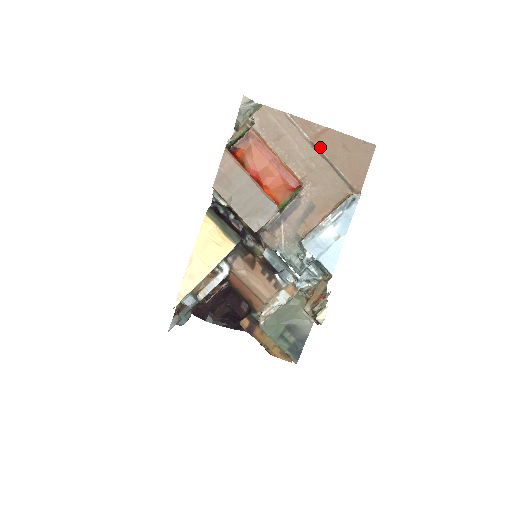
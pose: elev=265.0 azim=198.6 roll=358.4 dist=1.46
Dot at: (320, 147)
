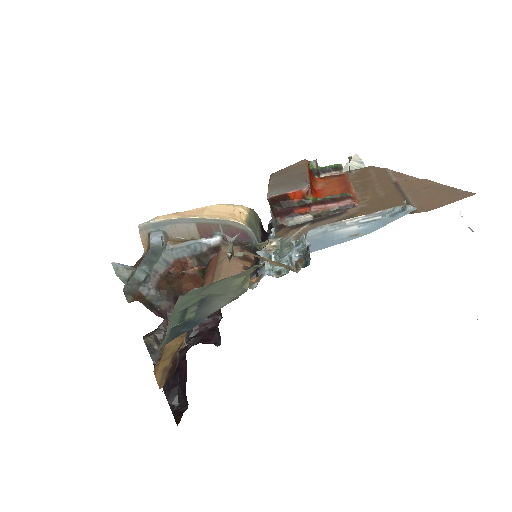
Dot at: (402, 184)
